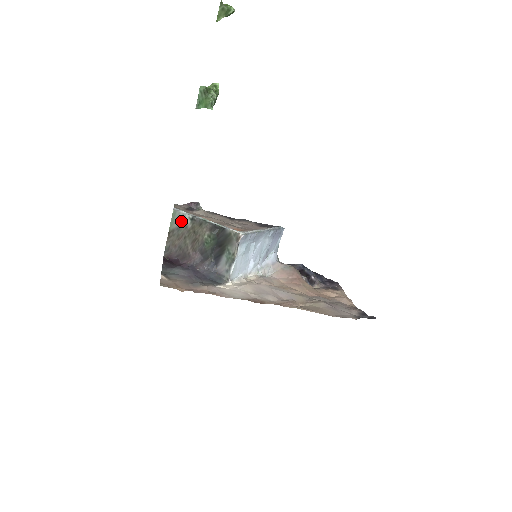
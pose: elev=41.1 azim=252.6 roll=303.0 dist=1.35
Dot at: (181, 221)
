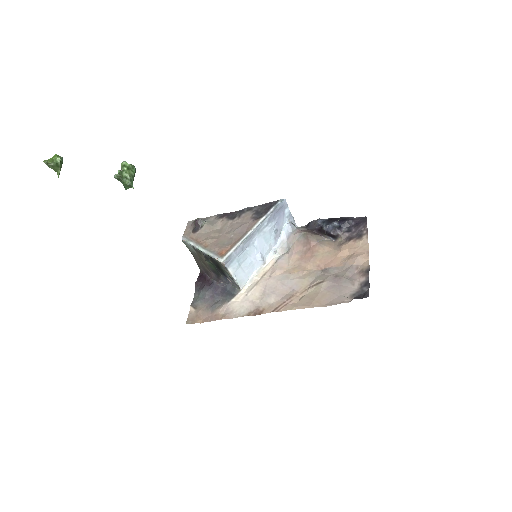
Dot at: (191, 248)
